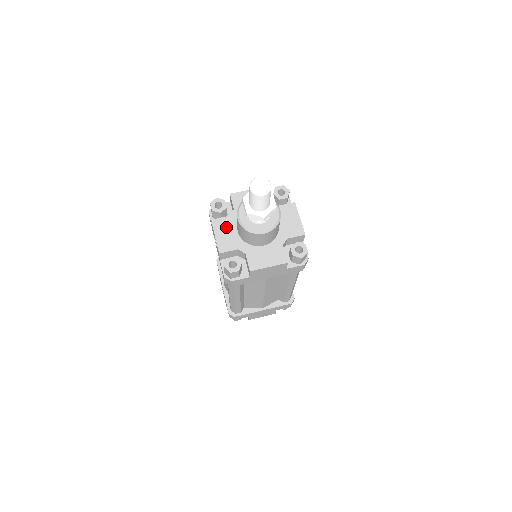
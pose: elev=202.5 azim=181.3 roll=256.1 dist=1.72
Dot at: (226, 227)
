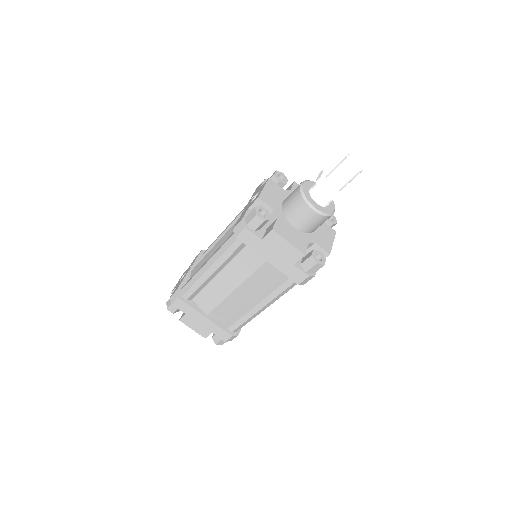
Dot at: (276, 191)
